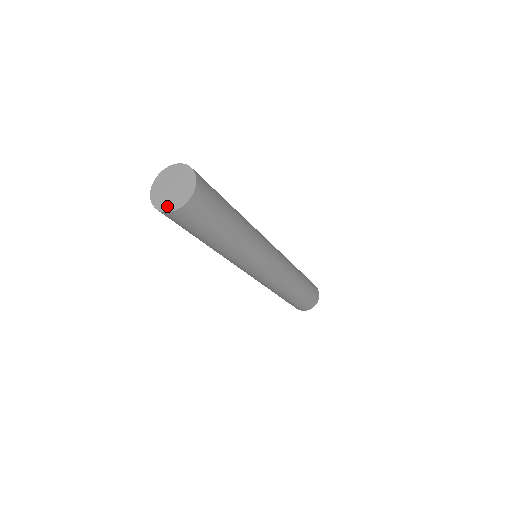
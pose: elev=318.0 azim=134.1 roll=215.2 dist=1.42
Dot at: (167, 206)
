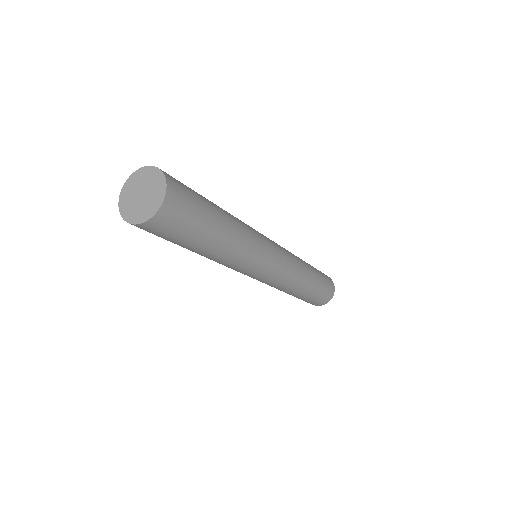
Dot at: (127, 213)
